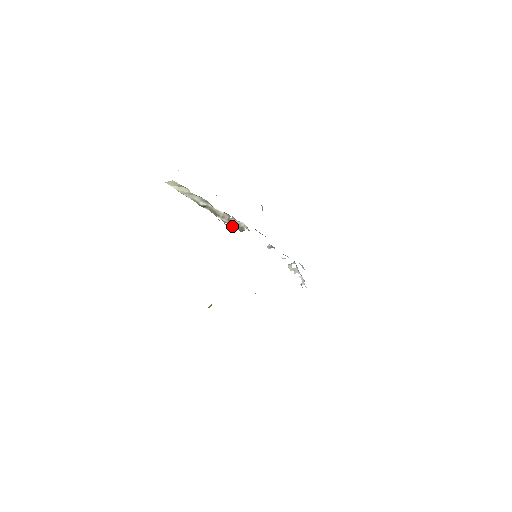
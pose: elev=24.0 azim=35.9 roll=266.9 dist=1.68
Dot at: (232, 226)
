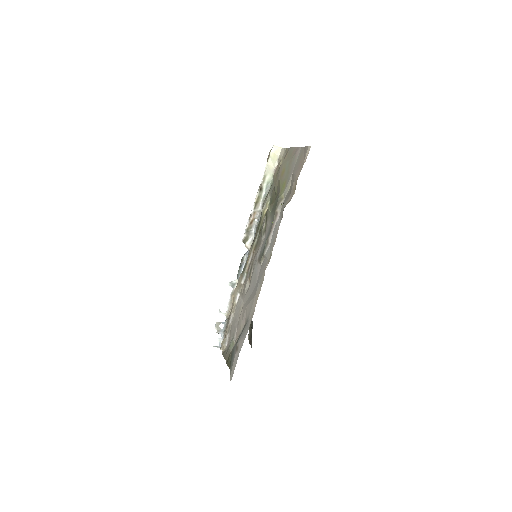
Dot at: (246, 228)
